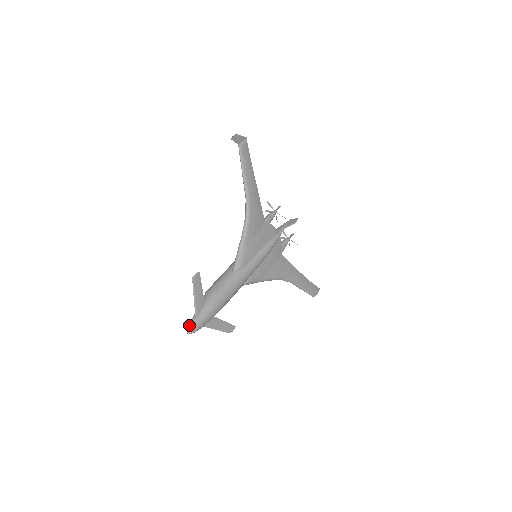
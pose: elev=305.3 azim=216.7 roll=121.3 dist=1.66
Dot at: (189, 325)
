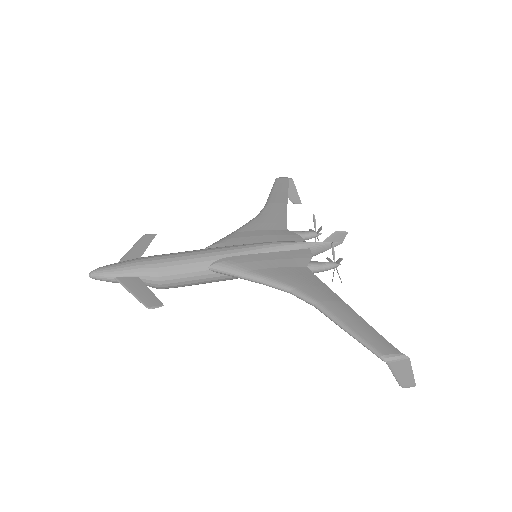
Dot at: occluded
